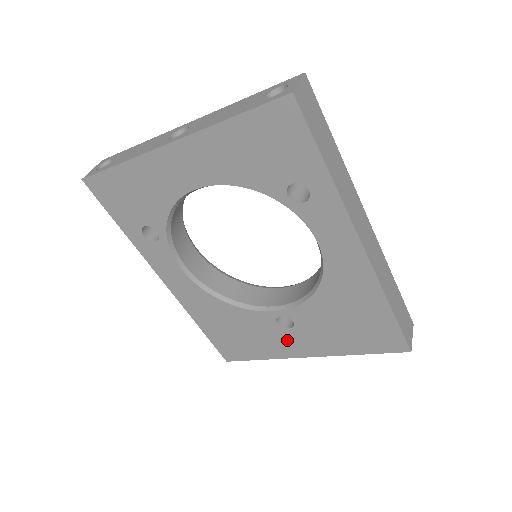
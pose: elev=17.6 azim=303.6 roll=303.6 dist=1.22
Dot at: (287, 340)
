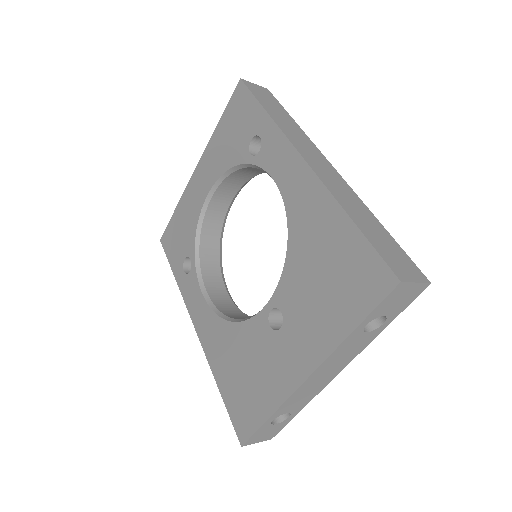
Dot at: (283, 354)
